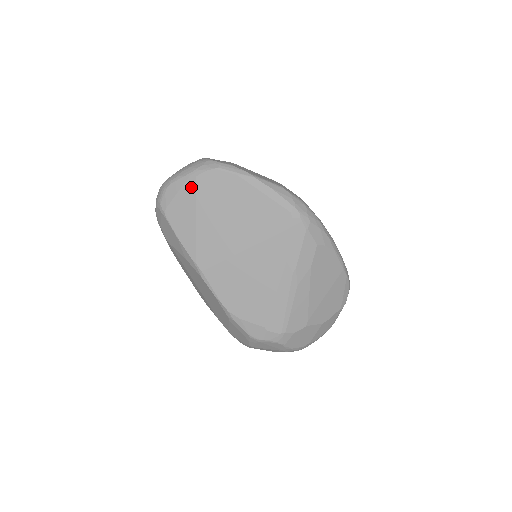
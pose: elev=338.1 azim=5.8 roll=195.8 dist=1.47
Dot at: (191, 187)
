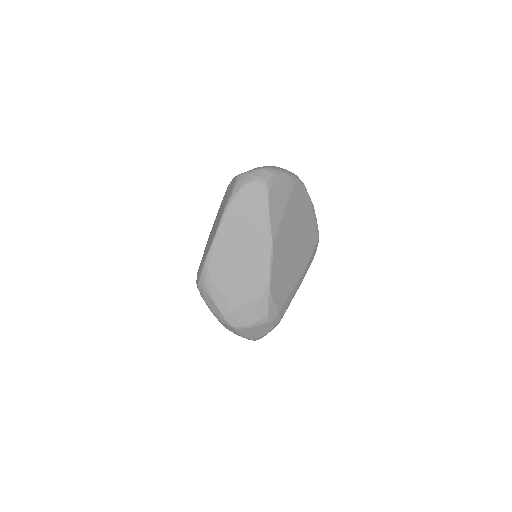
Dot at: (290, 186)
